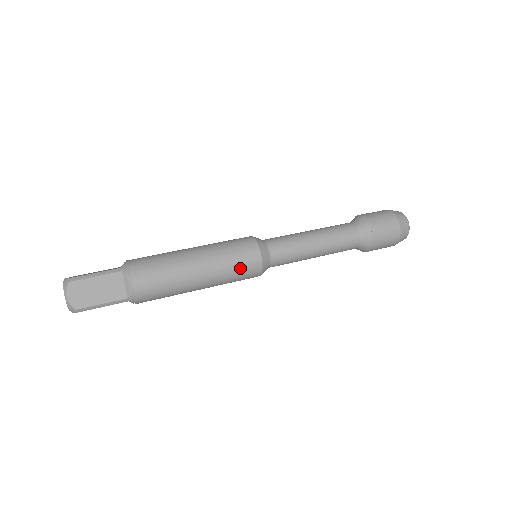
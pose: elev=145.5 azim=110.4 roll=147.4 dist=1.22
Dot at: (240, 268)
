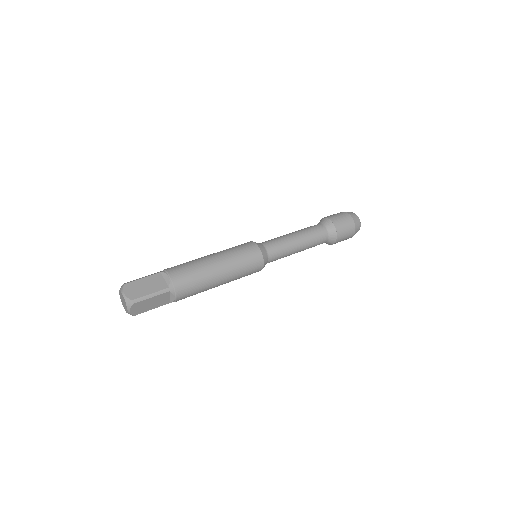
Dot at: (245, 255)
